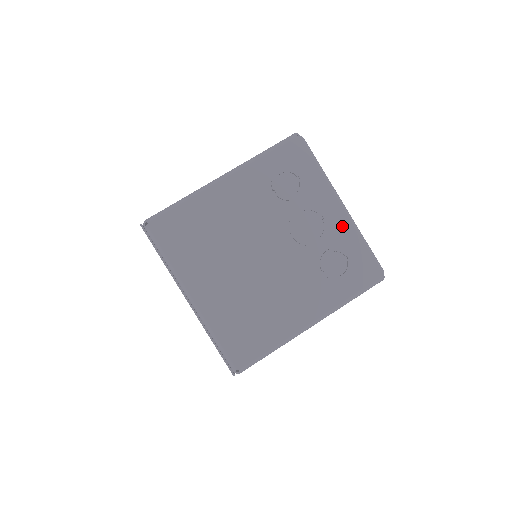
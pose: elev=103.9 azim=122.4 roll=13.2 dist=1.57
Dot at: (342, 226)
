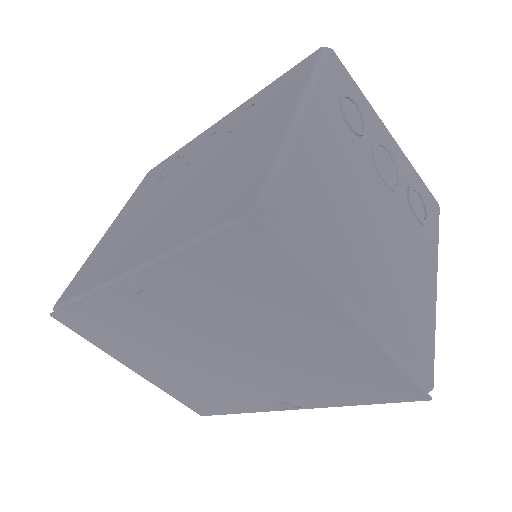
Dot at: (401, 159)
